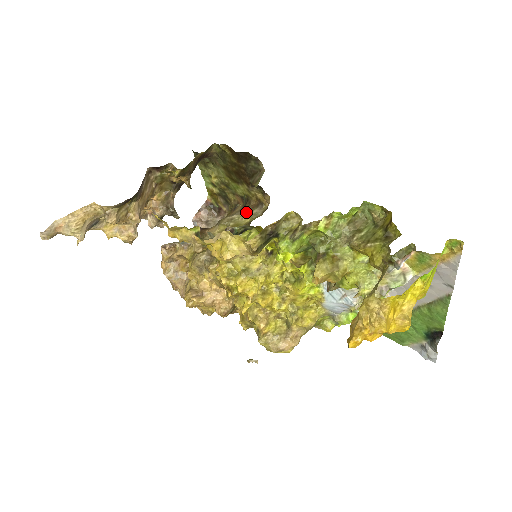
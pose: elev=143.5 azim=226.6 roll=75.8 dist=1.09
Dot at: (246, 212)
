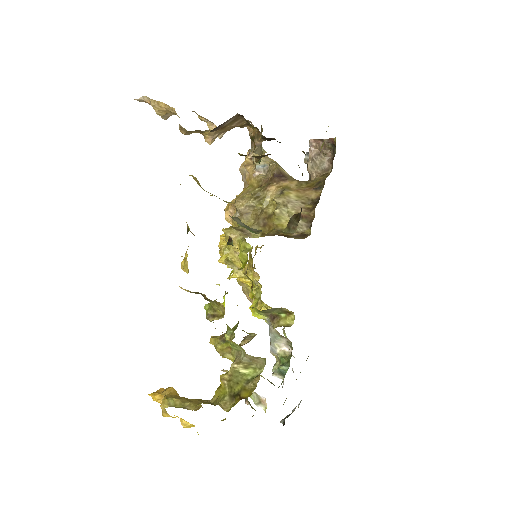
Dot at: occluded
